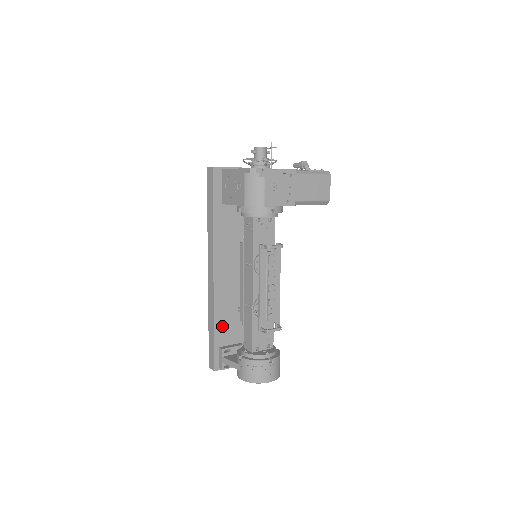
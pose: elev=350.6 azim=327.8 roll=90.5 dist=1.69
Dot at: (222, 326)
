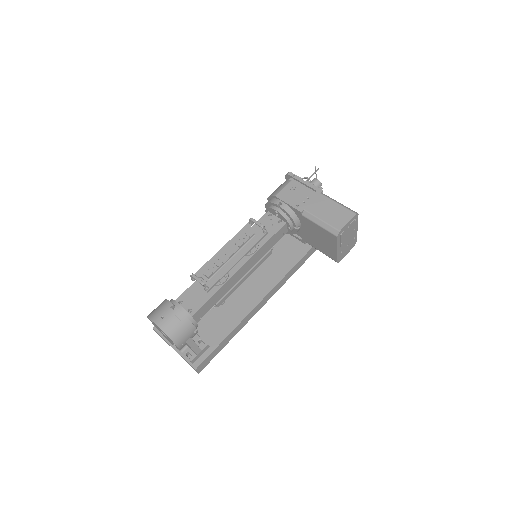
Dot at: occluded
